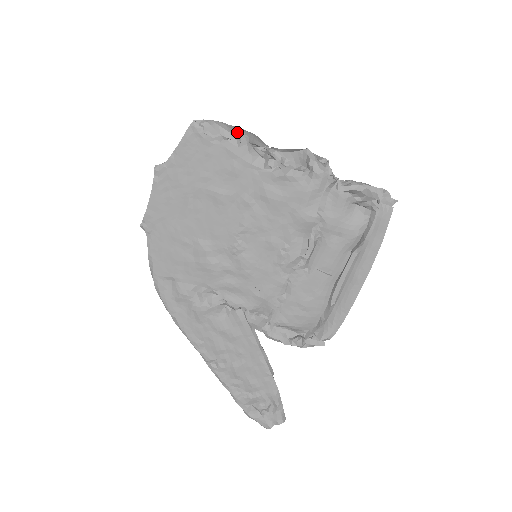
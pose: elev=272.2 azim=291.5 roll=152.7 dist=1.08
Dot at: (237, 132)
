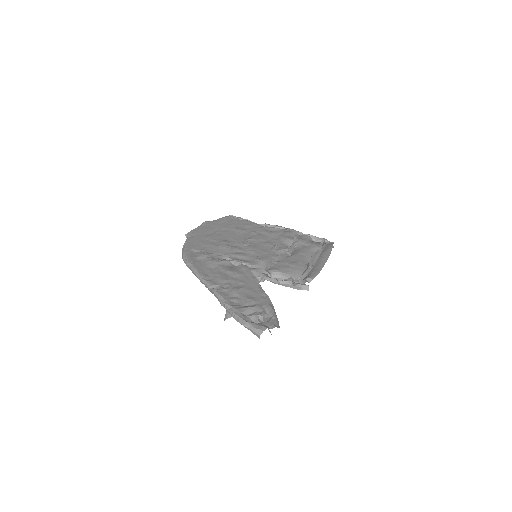
Dot at: occluded
